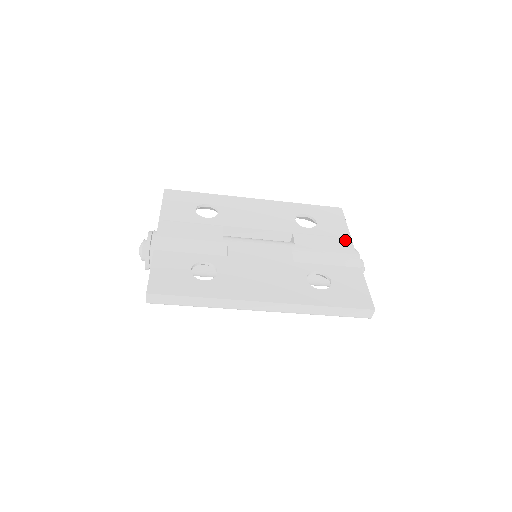
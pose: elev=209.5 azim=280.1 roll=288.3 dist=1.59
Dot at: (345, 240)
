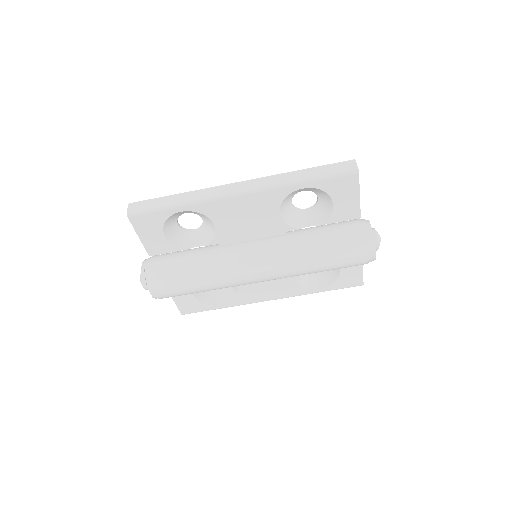
Dot at: occluded
